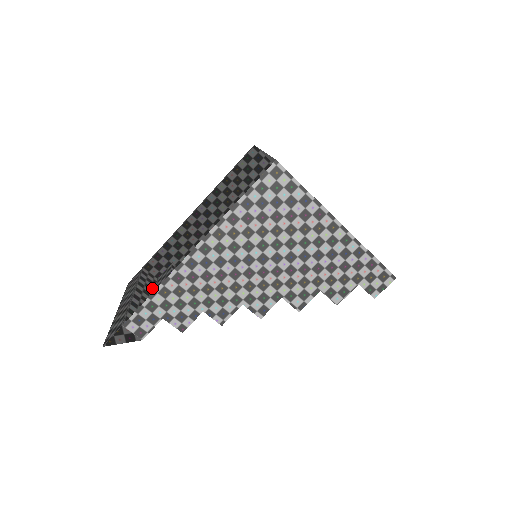
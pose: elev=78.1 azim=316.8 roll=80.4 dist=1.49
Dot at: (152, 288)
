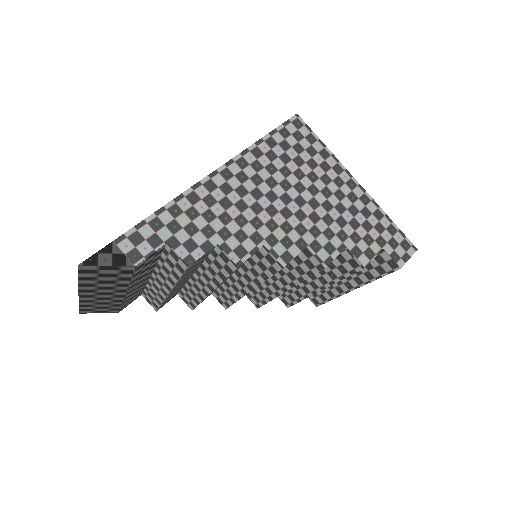
Dot at: occluded
